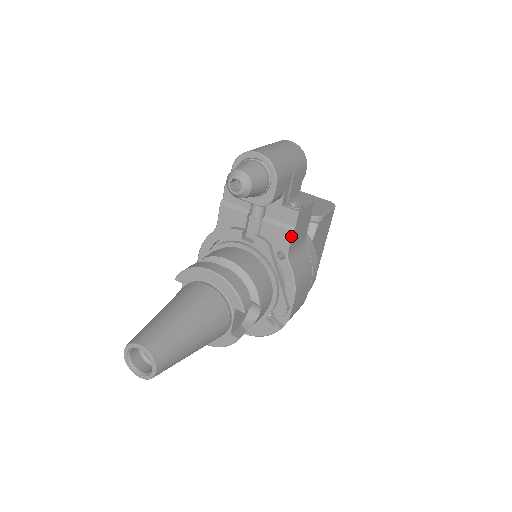
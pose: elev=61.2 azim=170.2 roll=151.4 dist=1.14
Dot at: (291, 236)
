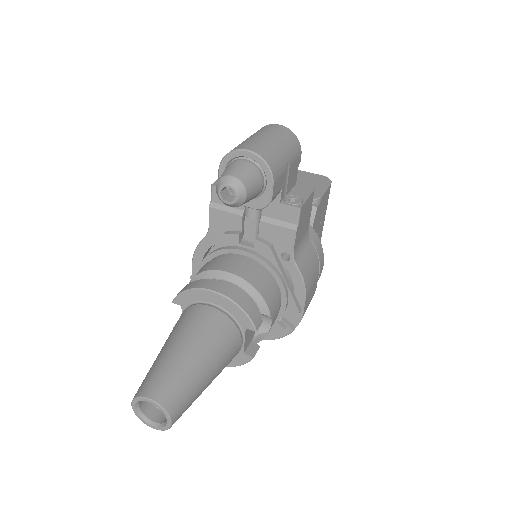
Dot at: (295, 235)
